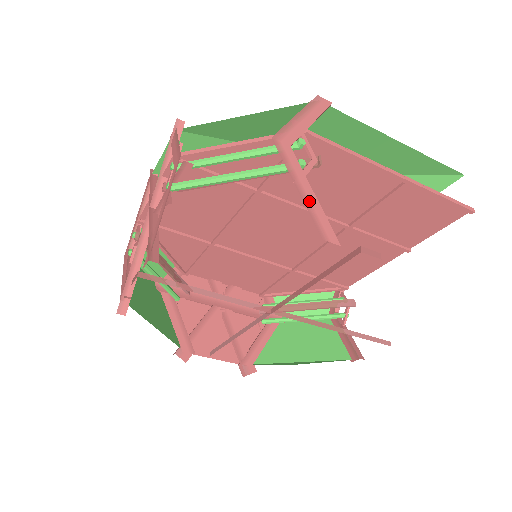
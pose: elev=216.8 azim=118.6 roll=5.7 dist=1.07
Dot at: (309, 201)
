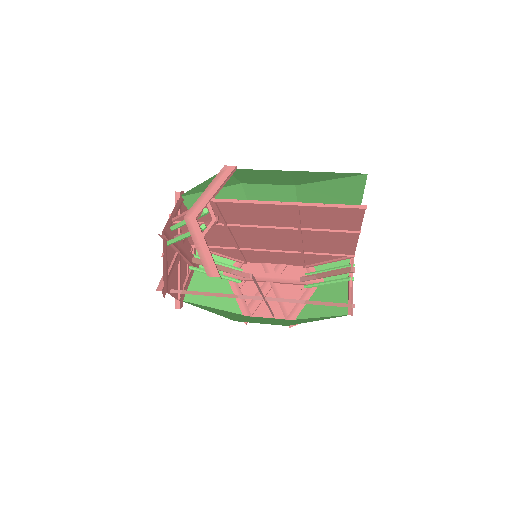
Dot at: (203, 253)
